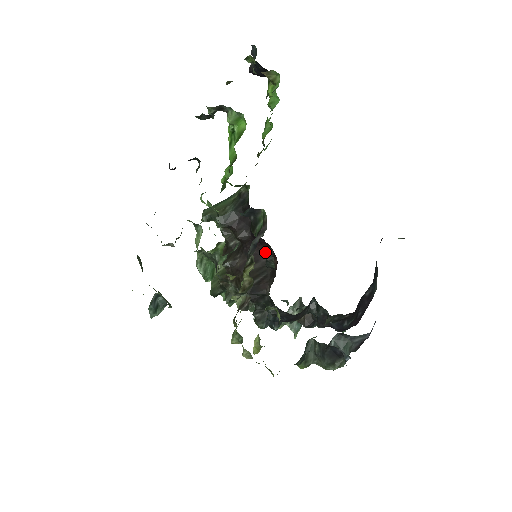
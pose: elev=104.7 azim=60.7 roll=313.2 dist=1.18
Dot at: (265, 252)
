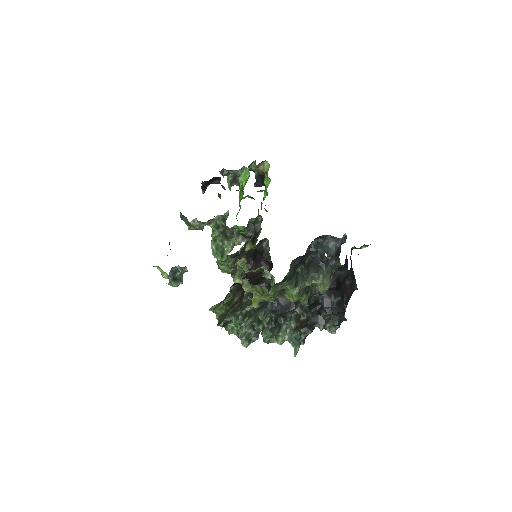
Dot at: occluded
